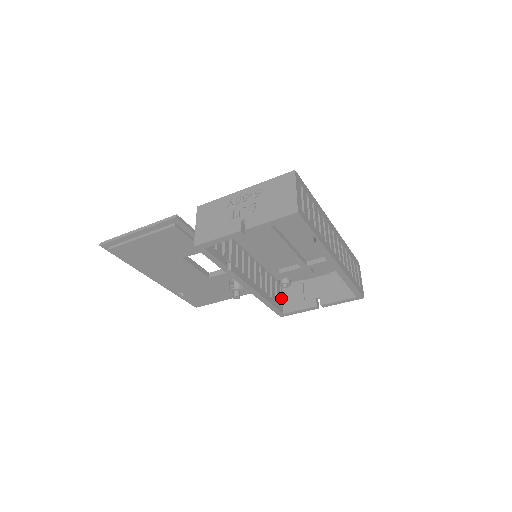
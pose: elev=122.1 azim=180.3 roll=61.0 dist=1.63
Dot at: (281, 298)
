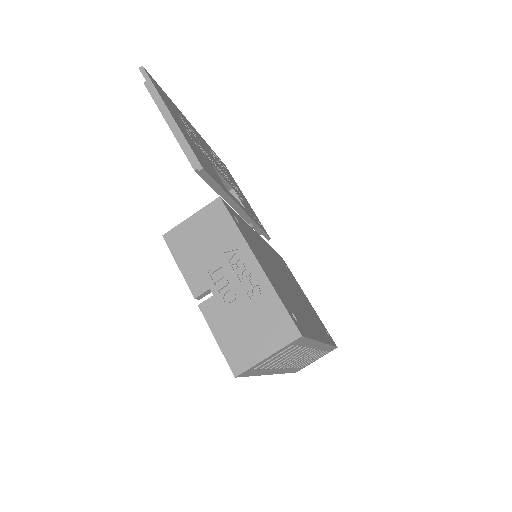
Dot at: occluded
